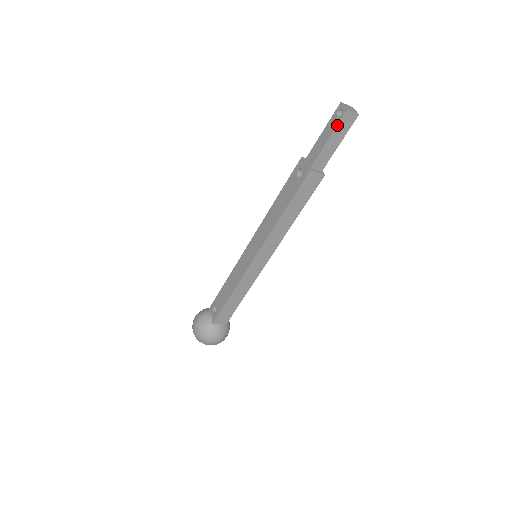
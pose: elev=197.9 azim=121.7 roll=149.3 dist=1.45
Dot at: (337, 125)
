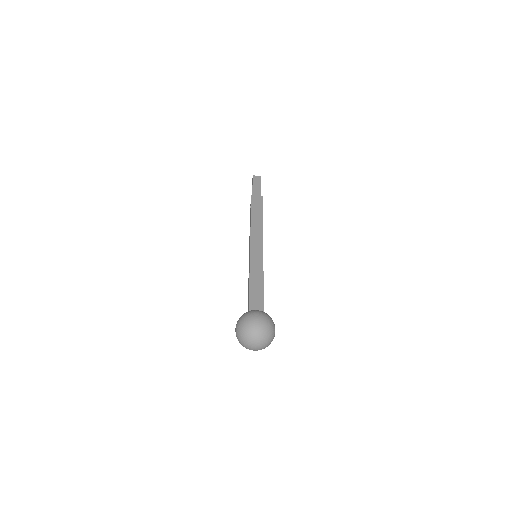
Dot at: (253, 181)
